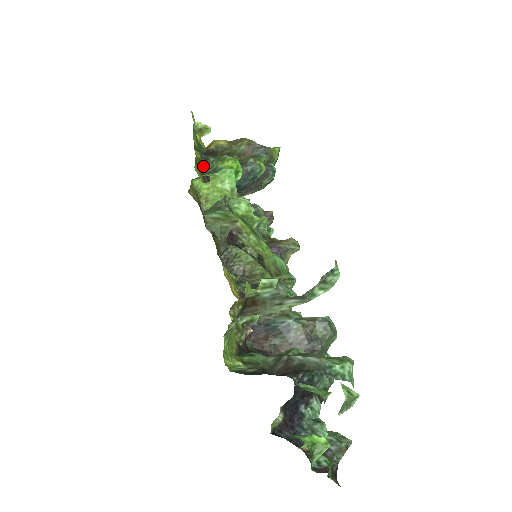
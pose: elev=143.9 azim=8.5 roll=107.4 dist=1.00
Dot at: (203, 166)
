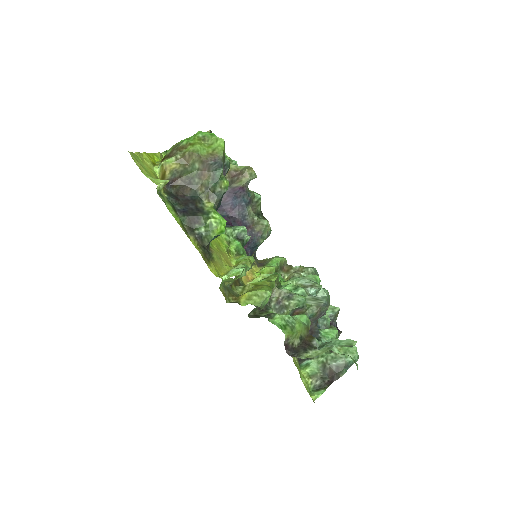
Dot at: (202, 245)
